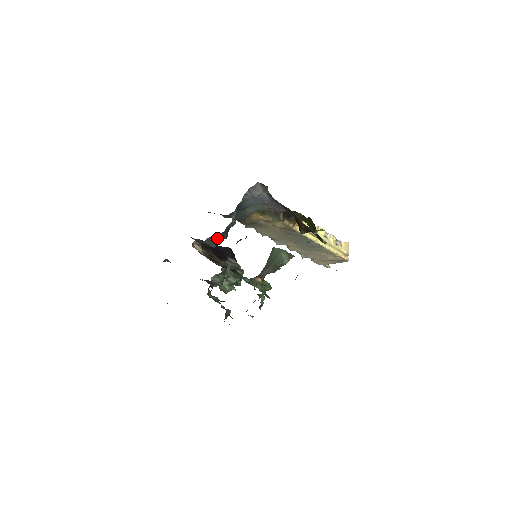
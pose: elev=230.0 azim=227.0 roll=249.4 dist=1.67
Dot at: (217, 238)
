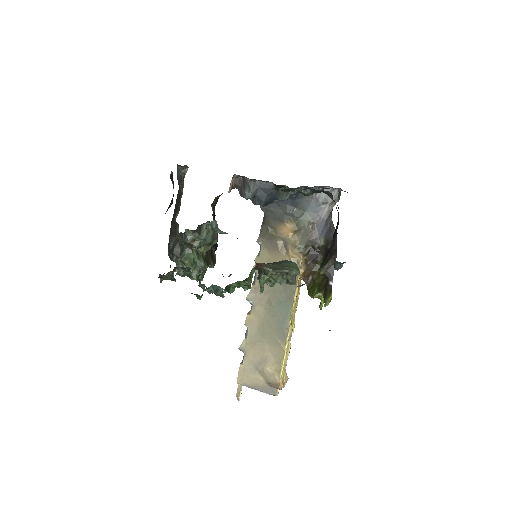
Dot at: (261, 191)
